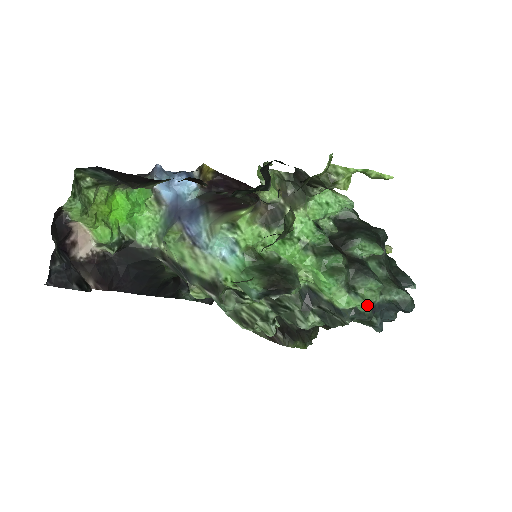
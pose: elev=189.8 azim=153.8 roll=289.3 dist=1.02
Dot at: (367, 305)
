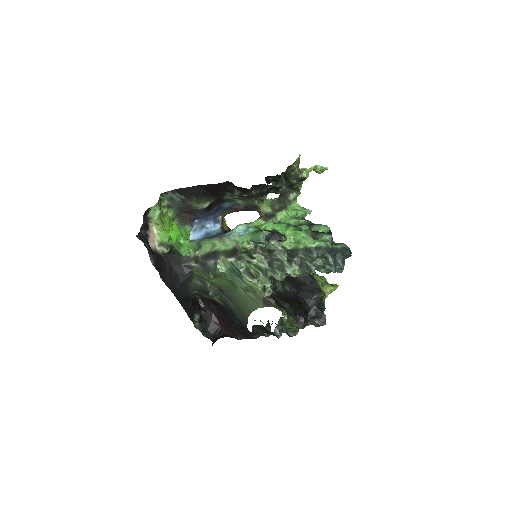
Dot at: (325, 242)
